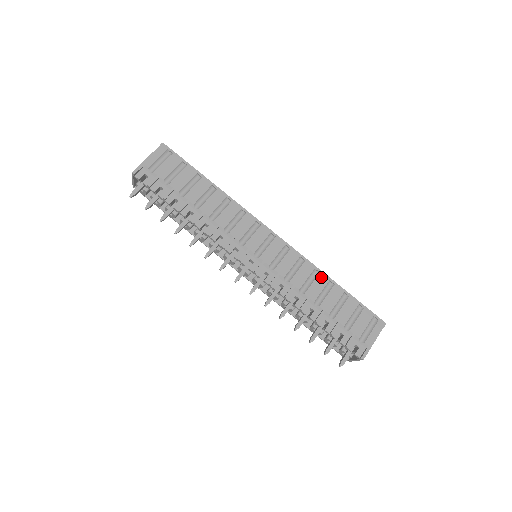
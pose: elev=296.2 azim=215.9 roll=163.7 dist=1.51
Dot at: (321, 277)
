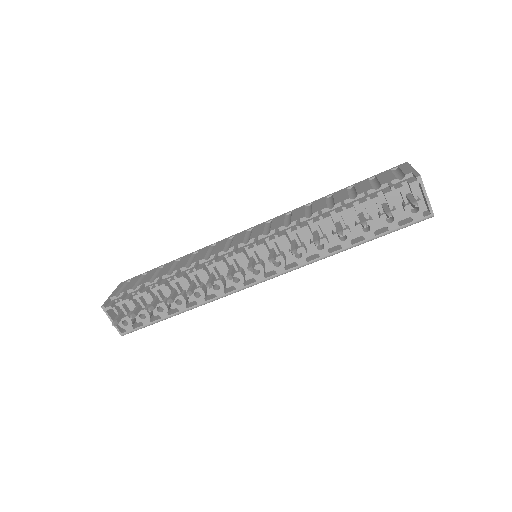
Dot at: (316, 202)
